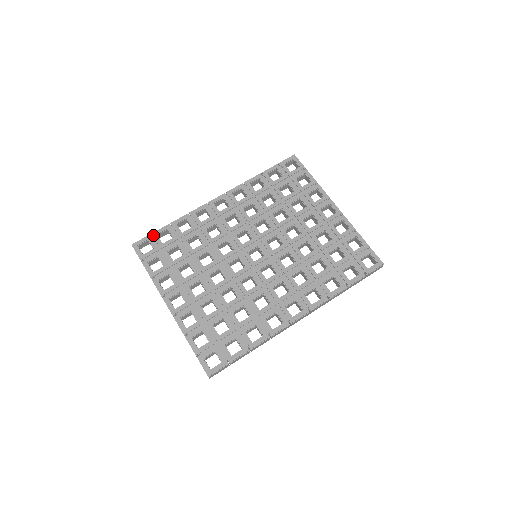
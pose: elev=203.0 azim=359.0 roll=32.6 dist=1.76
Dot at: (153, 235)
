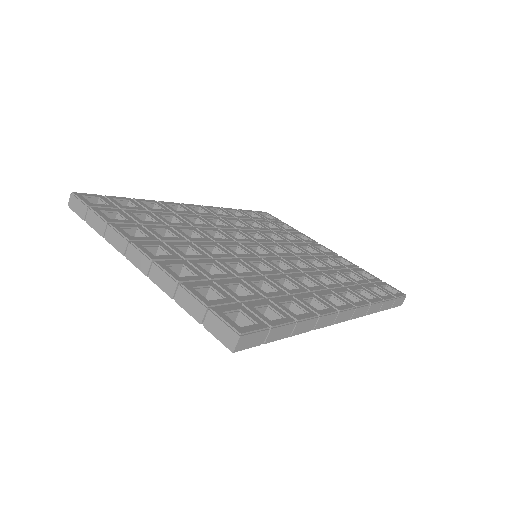
Dot at: (107, 197)
